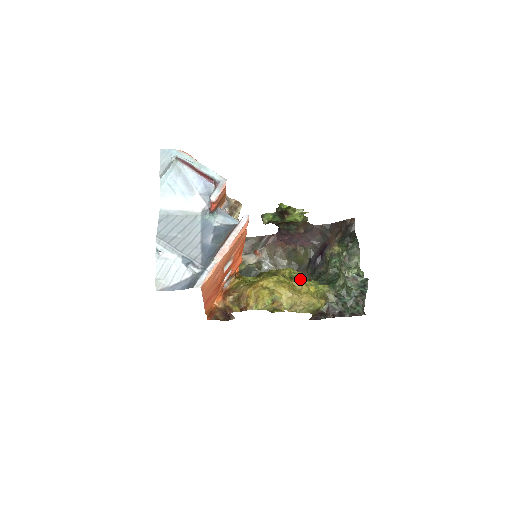
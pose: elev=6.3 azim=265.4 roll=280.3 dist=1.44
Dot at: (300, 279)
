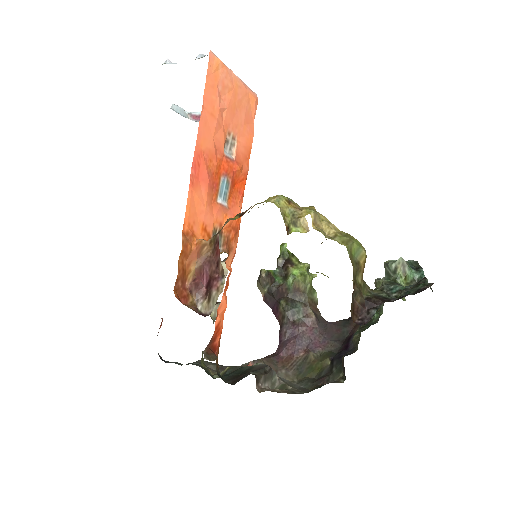
Dot at: (322, 273)
